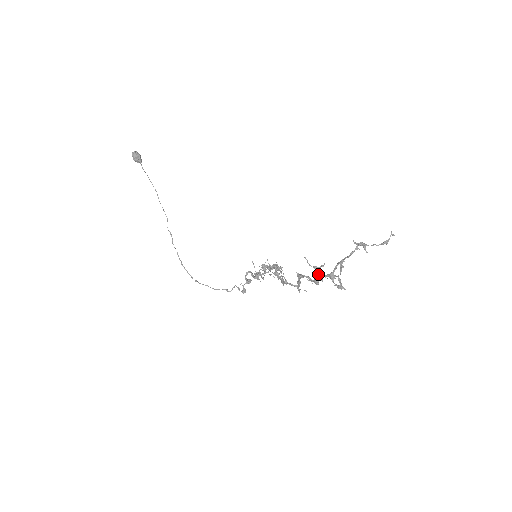
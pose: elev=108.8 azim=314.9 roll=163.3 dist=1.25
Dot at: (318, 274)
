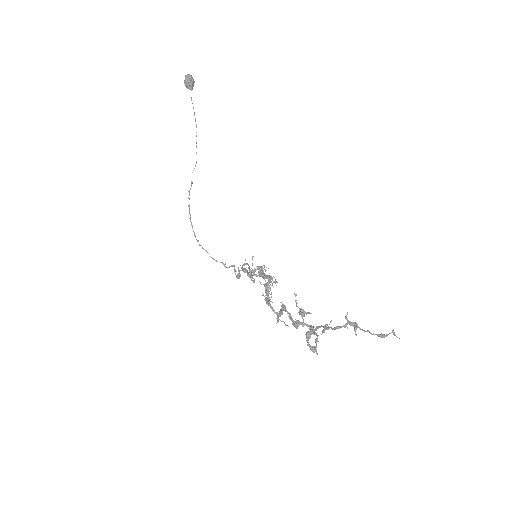
Dot at: occluded
